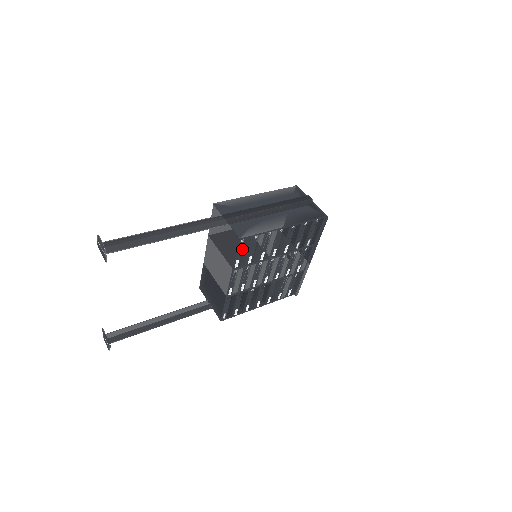
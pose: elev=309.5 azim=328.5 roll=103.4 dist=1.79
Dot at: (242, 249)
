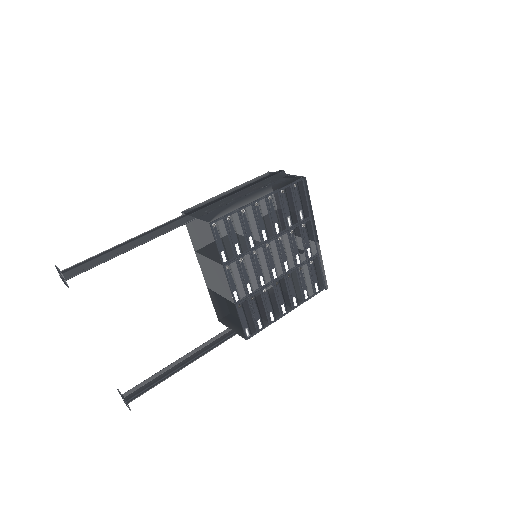
Dot at: (220, 237)
